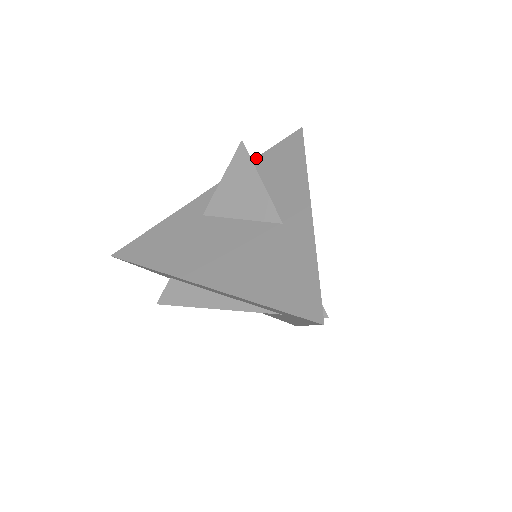
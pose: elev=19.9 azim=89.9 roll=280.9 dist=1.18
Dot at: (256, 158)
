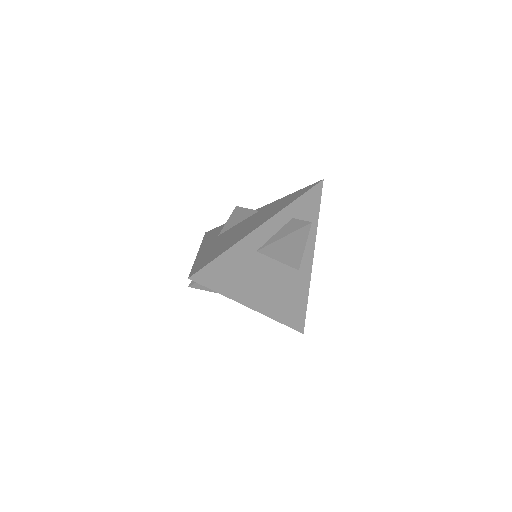
Dot at: (294, 202)
